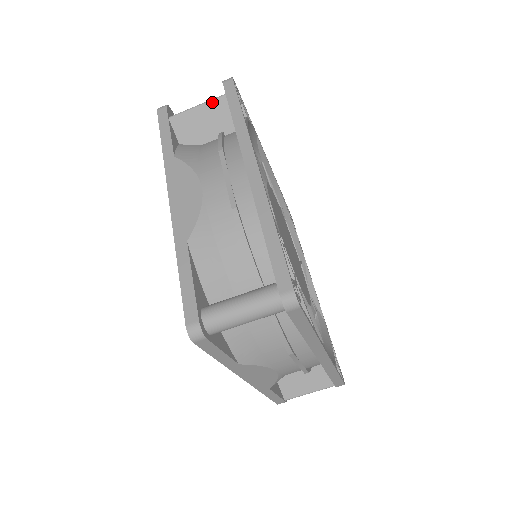
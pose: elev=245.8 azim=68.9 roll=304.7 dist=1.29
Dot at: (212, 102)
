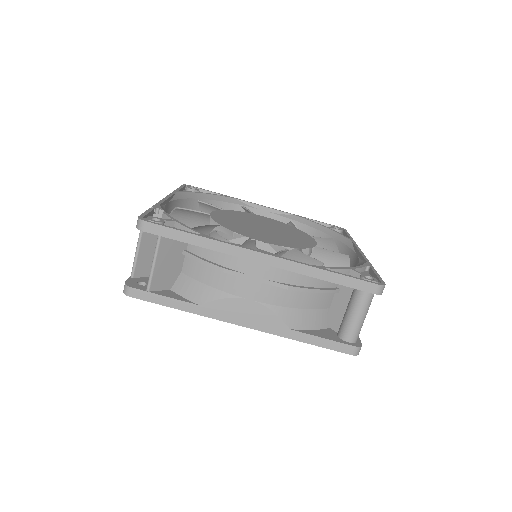
Dot at: (159, 250)
